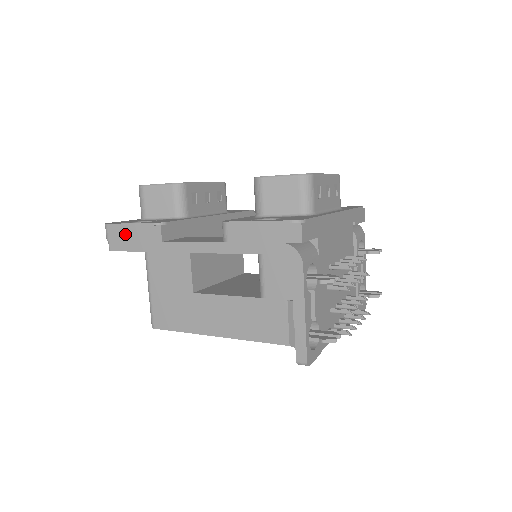
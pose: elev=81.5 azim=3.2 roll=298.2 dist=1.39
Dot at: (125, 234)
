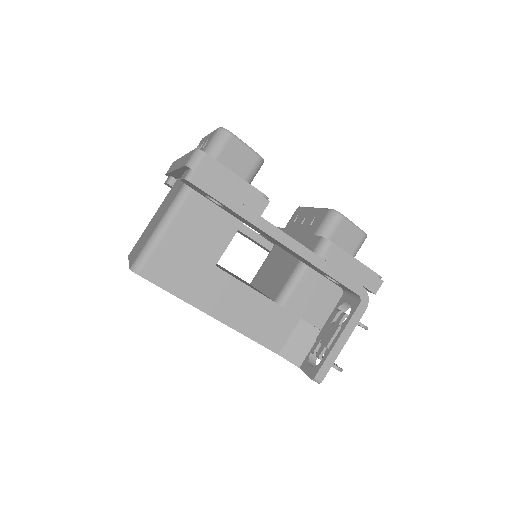
Dot at: (223, 179)
